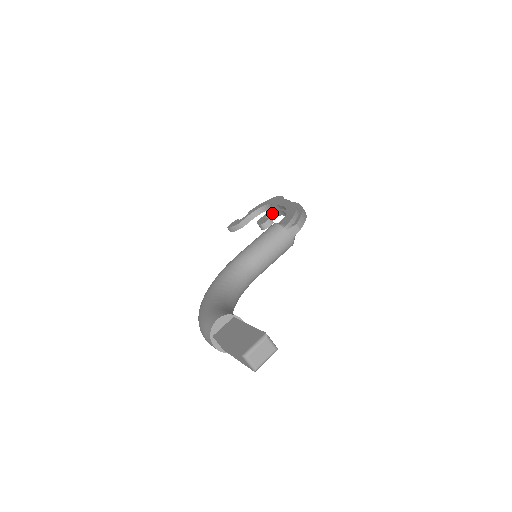
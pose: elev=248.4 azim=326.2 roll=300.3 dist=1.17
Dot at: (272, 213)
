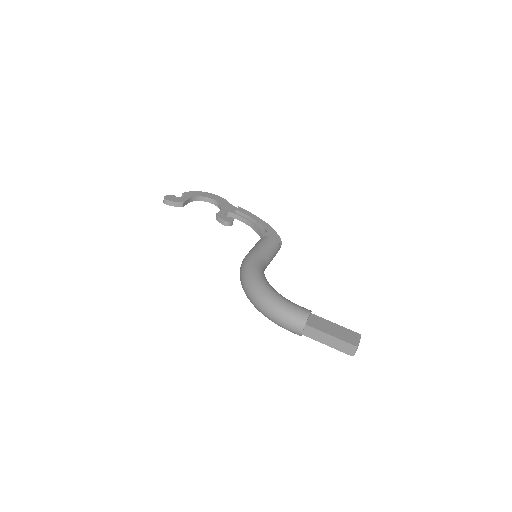
Dot at: (228, 213)
